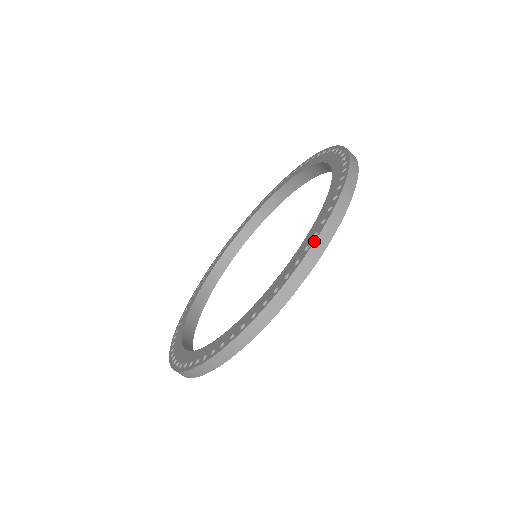
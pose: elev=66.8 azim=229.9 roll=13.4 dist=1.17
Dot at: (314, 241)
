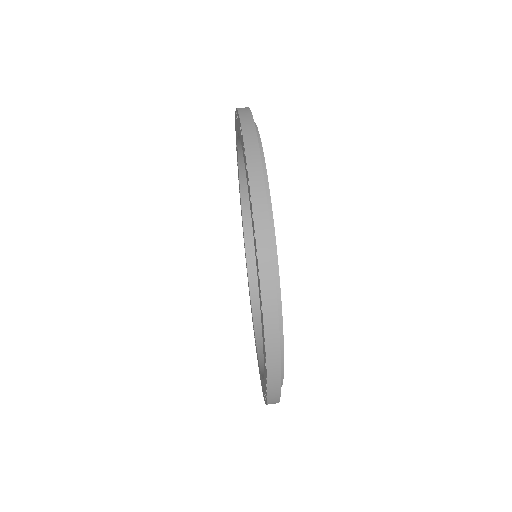
Dot at: (251, 206)
